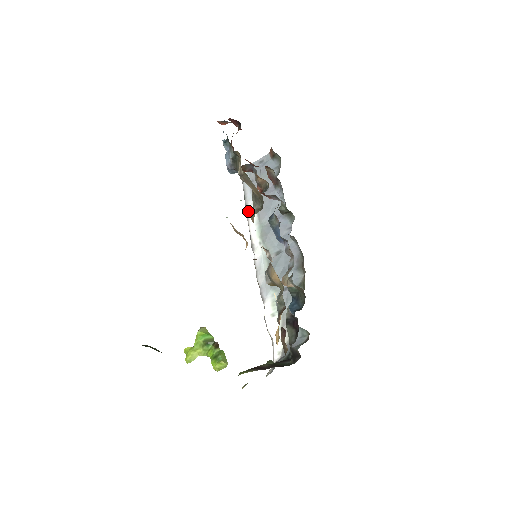
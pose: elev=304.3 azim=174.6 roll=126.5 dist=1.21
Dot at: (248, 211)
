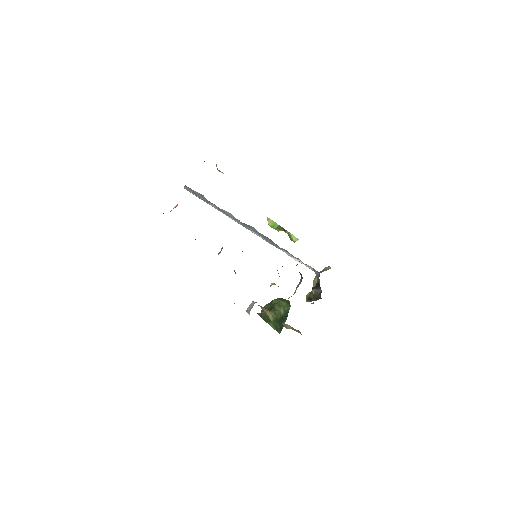
Dot at: occluded
